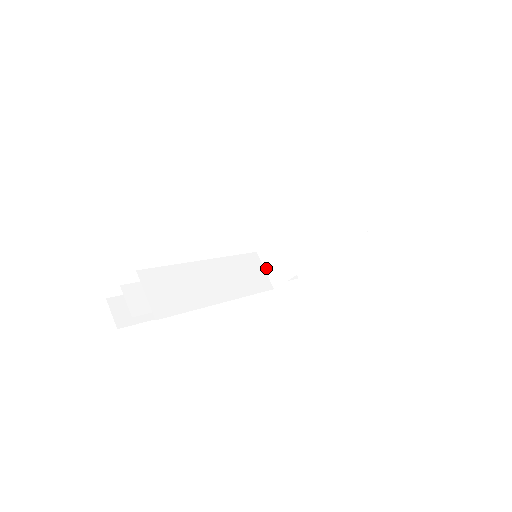
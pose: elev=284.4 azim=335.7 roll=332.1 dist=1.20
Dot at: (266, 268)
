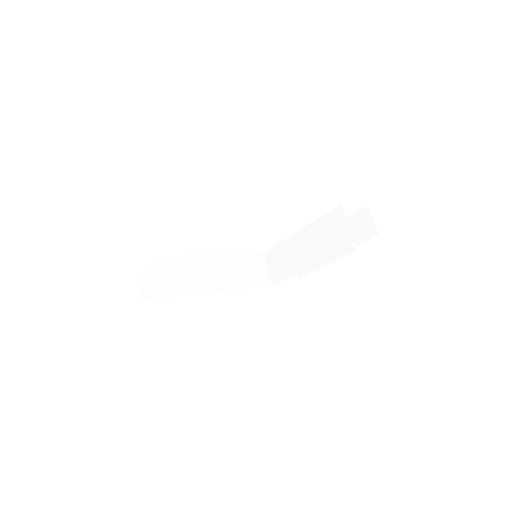
Dot at: (270, 267)
